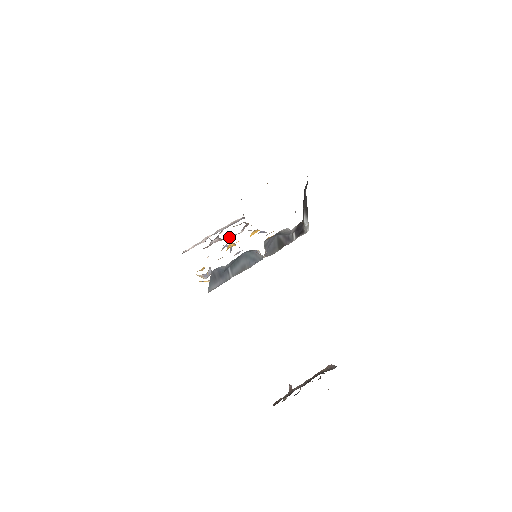
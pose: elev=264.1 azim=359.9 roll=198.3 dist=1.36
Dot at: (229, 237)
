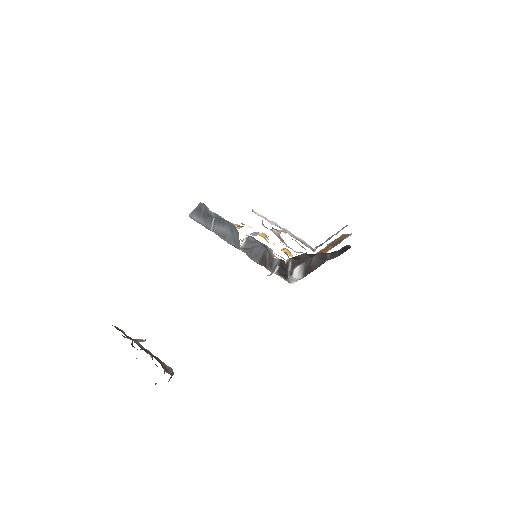
Dot at: (285, 243)
